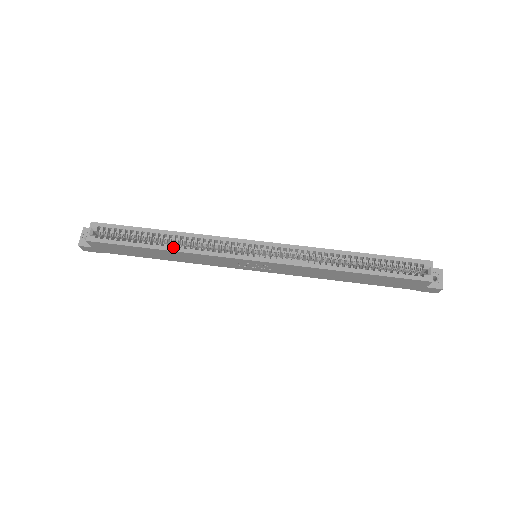
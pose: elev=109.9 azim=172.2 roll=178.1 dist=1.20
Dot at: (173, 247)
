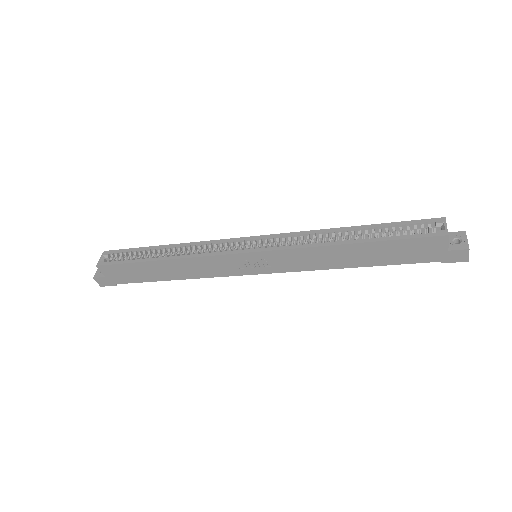
Dot at: (172, 256)
